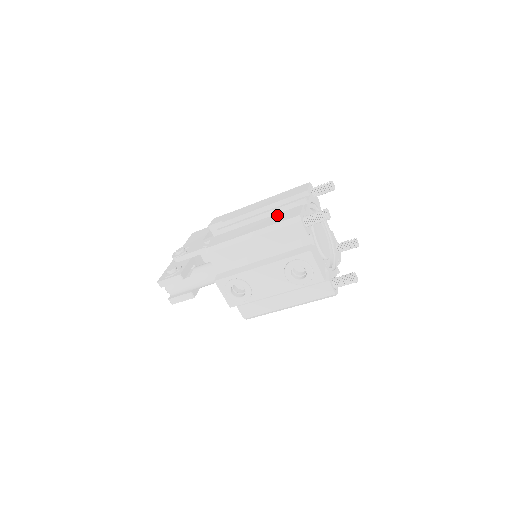
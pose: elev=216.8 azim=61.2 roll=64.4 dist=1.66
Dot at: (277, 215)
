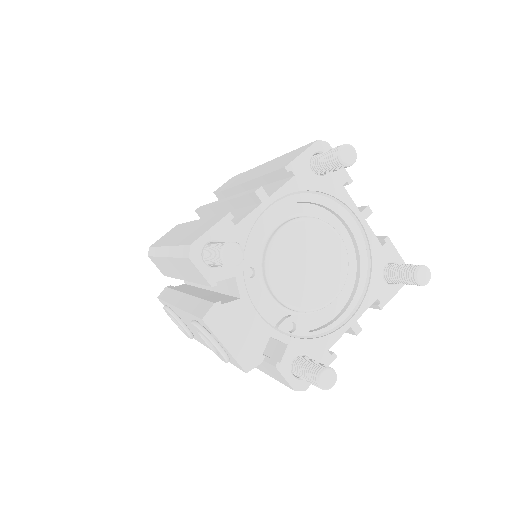
Dot at: (205, 221)
